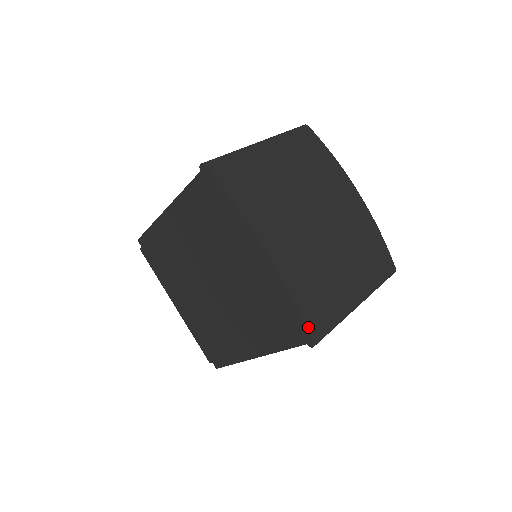
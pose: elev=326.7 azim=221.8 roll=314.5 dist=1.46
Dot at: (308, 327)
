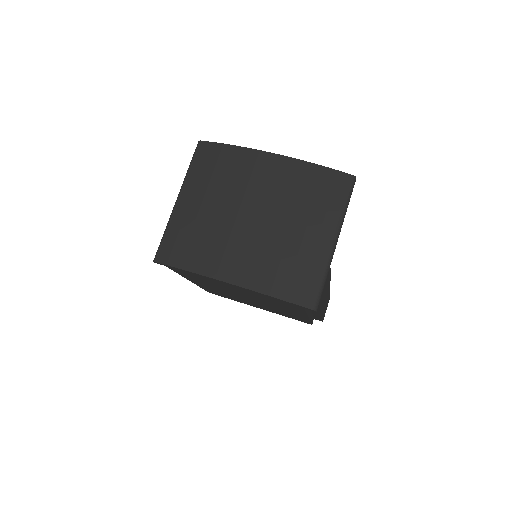
Dot at: (299, 304)
